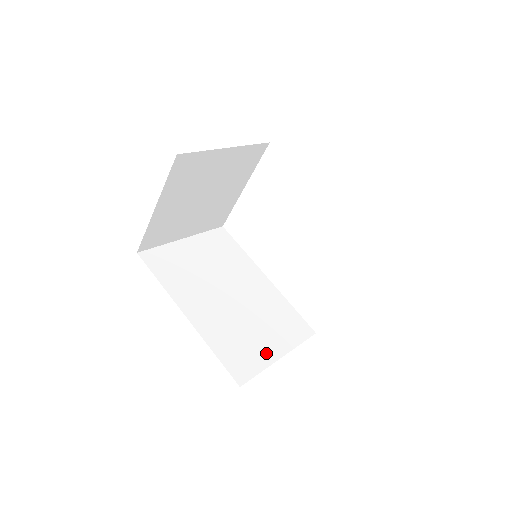
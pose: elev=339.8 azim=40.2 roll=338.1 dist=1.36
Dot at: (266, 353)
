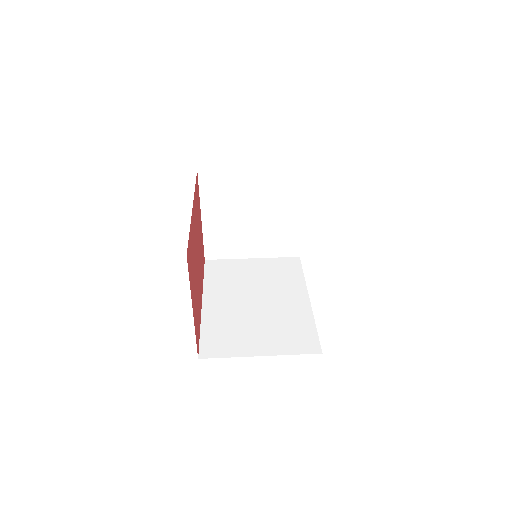
Dot at: (248, 347)
